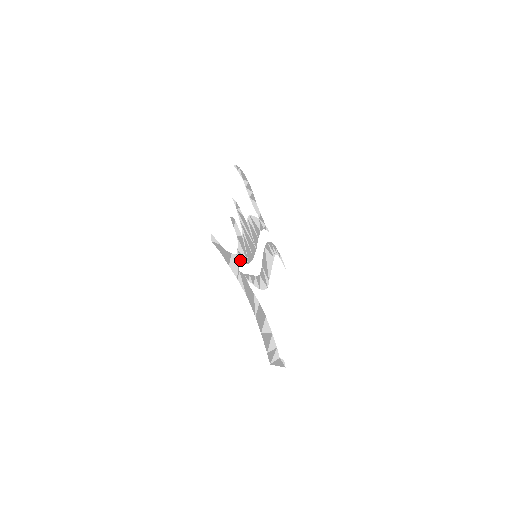
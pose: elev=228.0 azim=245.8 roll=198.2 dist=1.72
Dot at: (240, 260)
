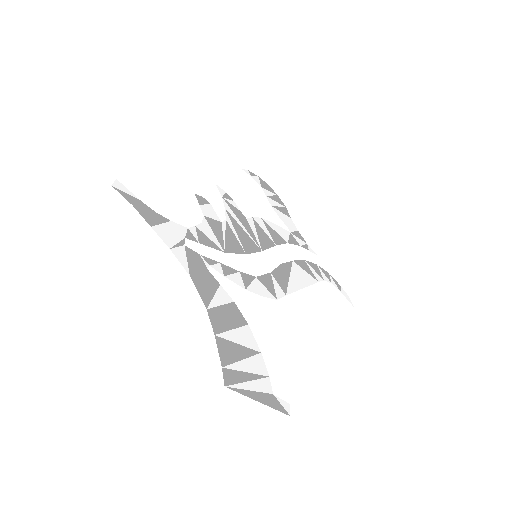
Dot at: (197, 238)
